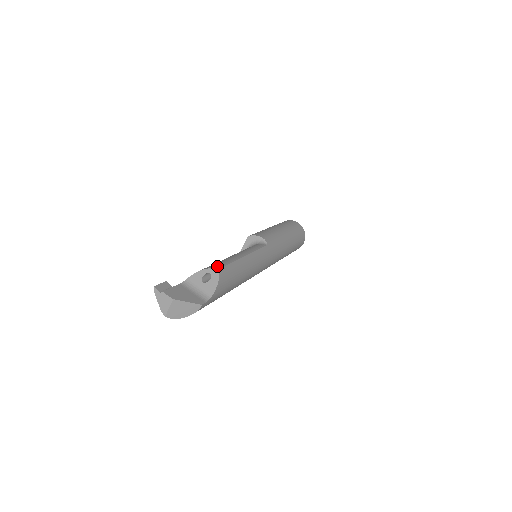
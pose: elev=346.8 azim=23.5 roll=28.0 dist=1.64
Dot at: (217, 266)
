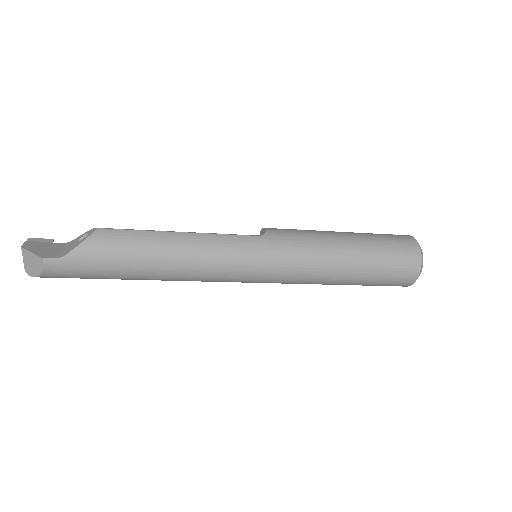
Dot at: (107, 228)
